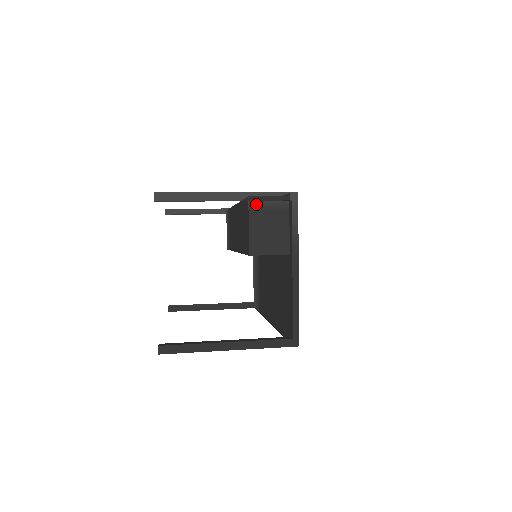
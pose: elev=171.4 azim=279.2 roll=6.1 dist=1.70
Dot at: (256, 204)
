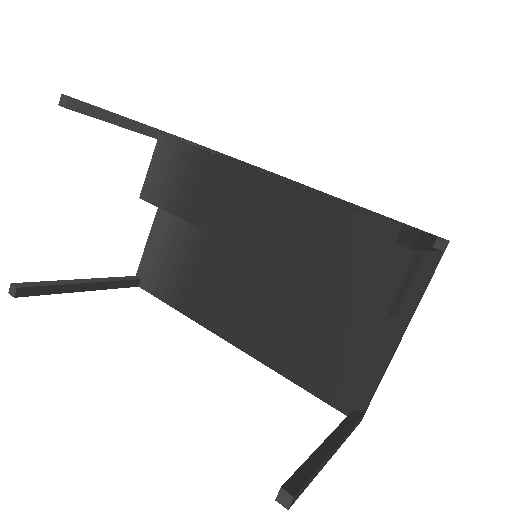
Dot at: occluded
